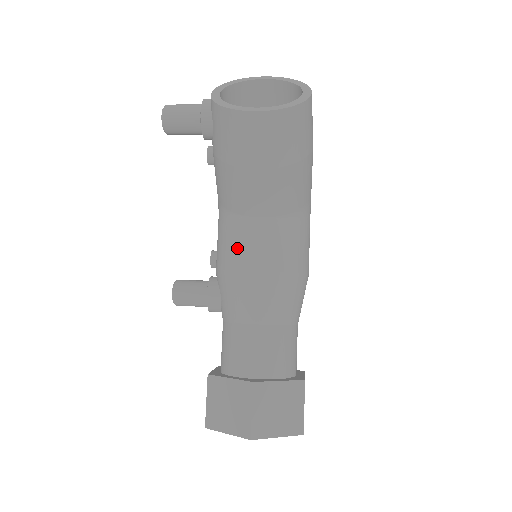
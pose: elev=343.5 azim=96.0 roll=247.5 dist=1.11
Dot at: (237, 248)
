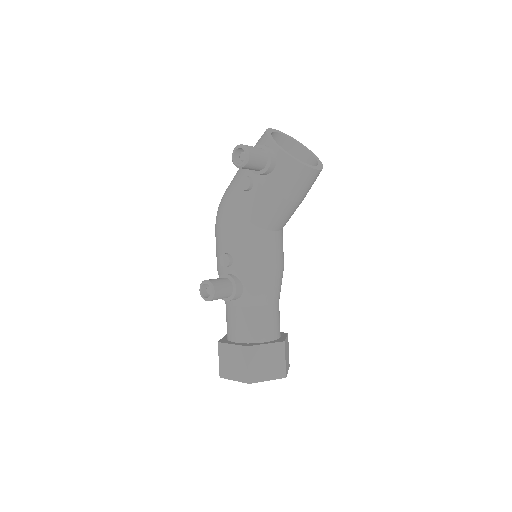
Dot at: (265, 253)
